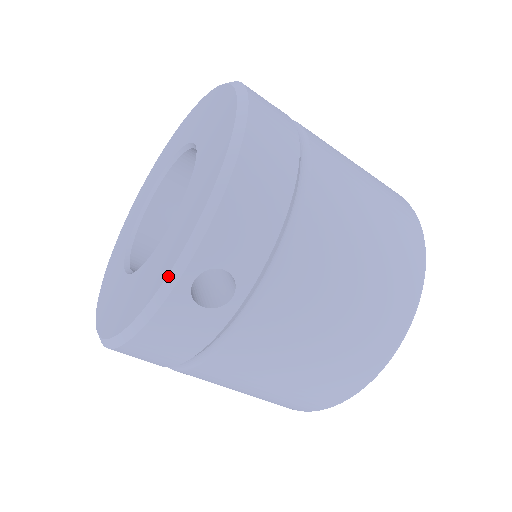
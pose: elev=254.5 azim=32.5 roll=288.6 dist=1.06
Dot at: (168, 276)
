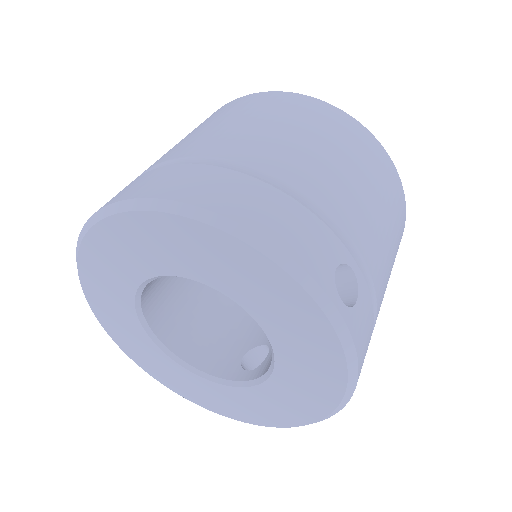
Dot at: occluded
